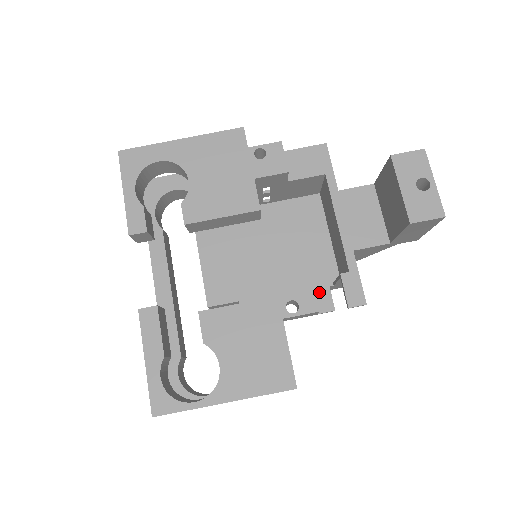
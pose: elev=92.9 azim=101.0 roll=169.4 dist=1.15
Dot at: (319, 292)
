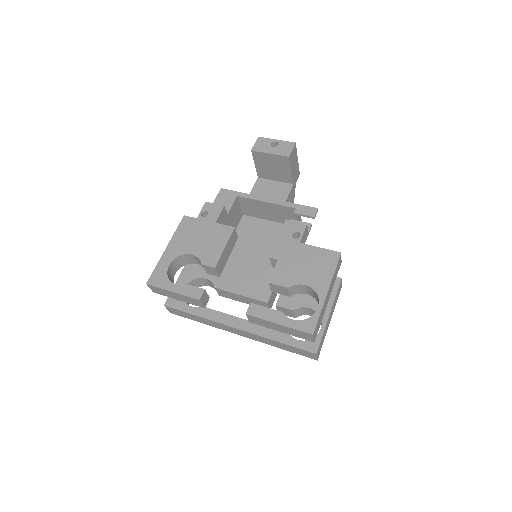
Dot at: occluded
